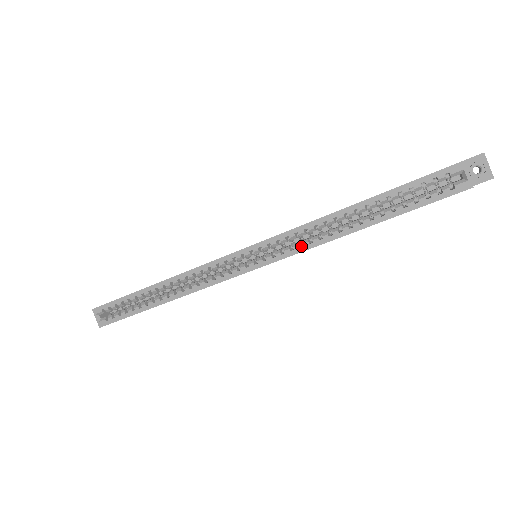
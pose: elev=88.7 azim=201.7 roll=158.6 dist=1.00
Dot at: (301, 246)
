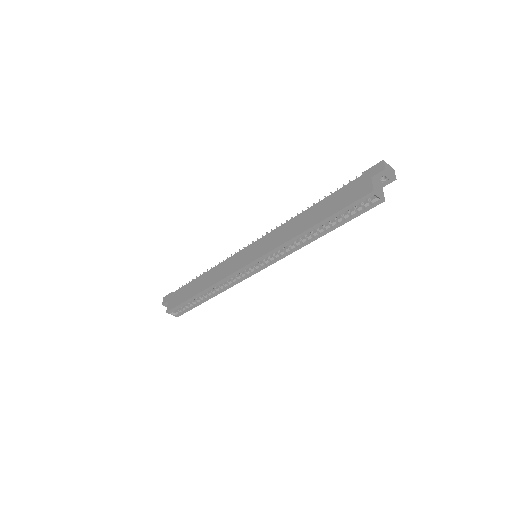
Dot at: (285, 250)
